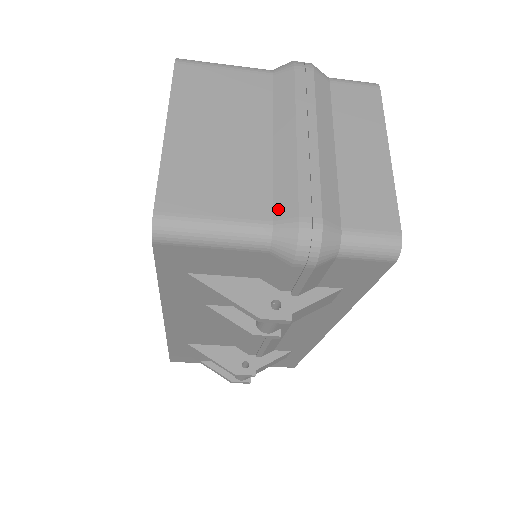
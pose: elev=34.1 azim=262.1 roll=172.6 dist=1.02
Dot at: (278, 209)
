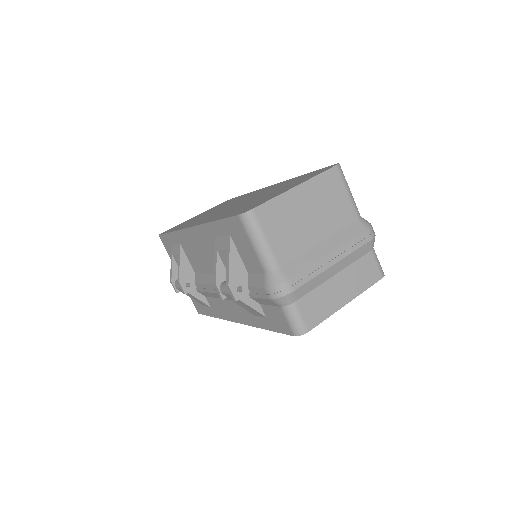
Dot at: (288, 266)
